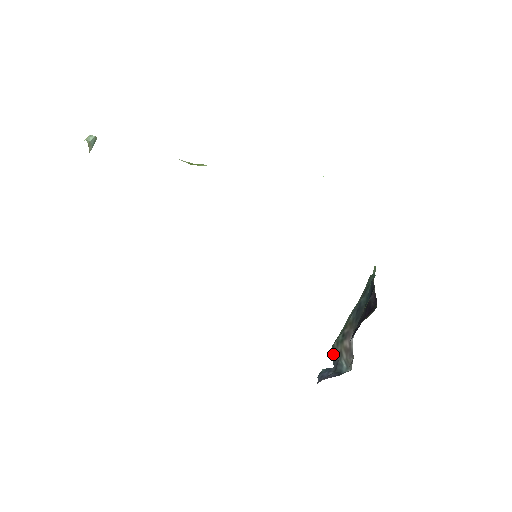
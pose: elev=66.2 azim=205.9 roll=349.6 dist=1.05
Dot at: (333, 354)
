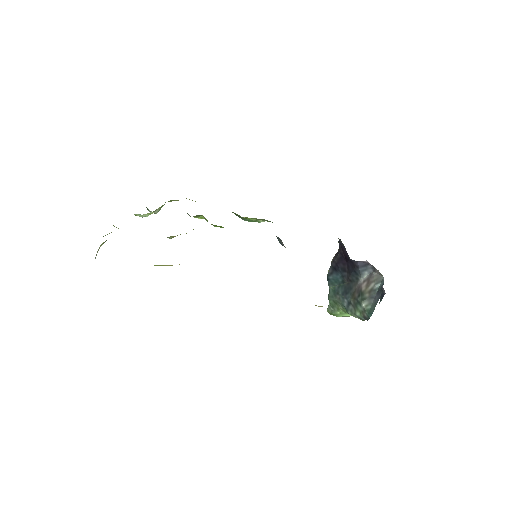
Dot at: (372, 307)
